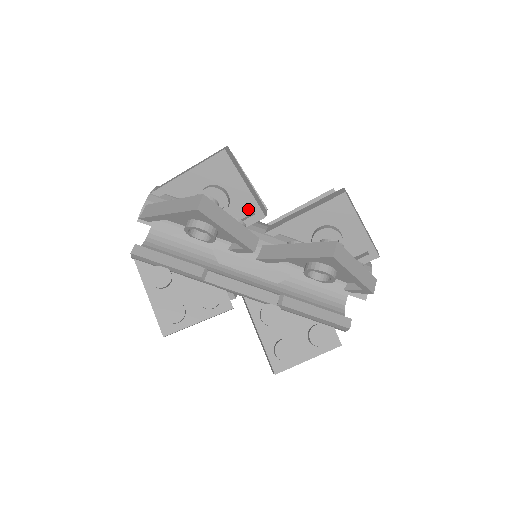
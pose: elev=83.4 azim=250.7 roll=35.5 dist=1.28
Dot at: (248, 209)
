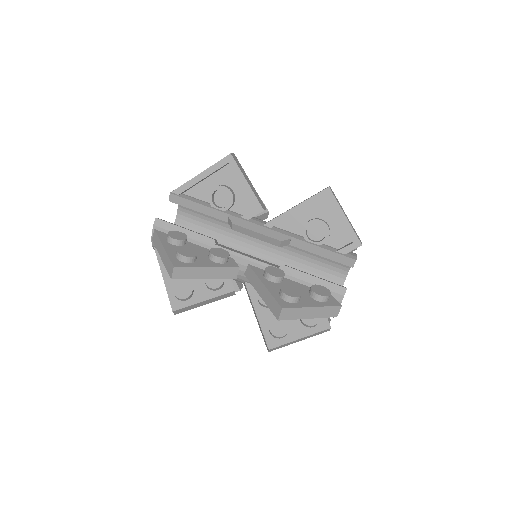
Dot at: occluded
